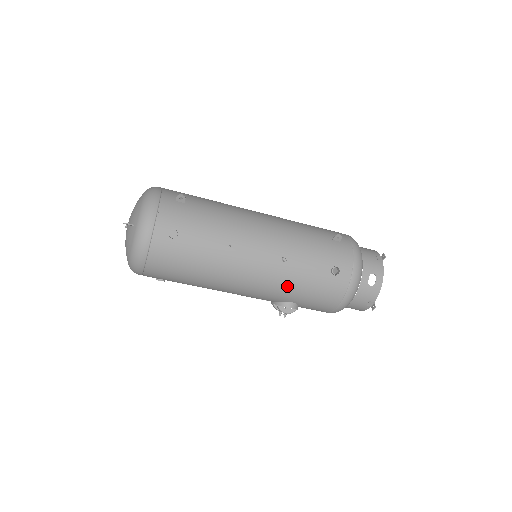
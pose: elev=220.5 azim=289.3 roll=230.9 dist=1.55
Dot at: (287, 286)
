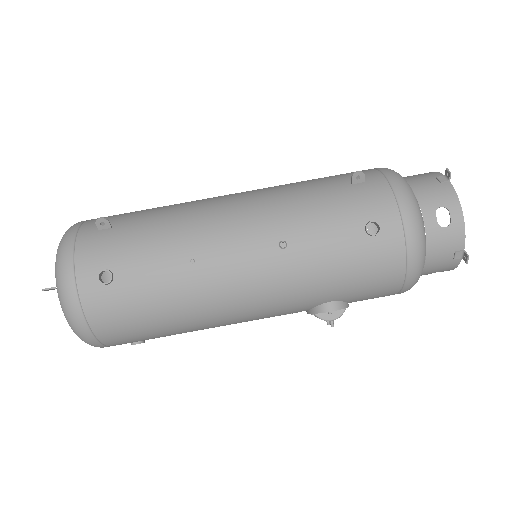
Dot at: (307, 282)
